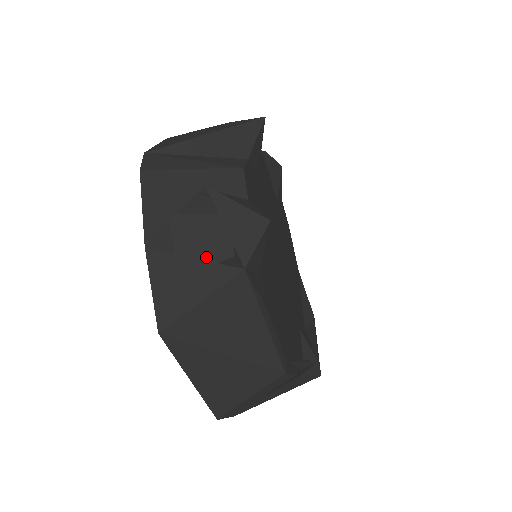
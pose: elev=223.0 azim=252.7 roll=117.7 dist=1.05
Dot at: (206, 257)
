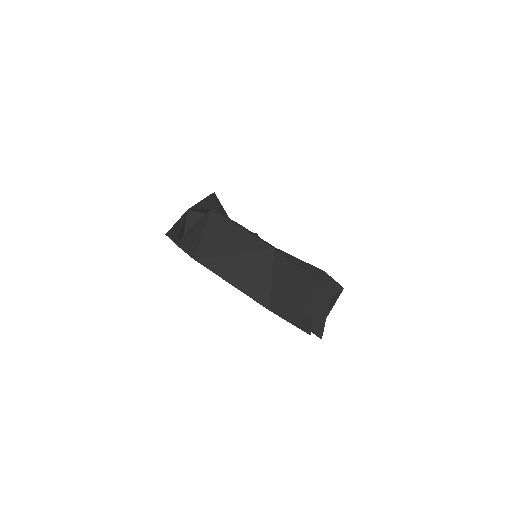
Dot at: occluded
